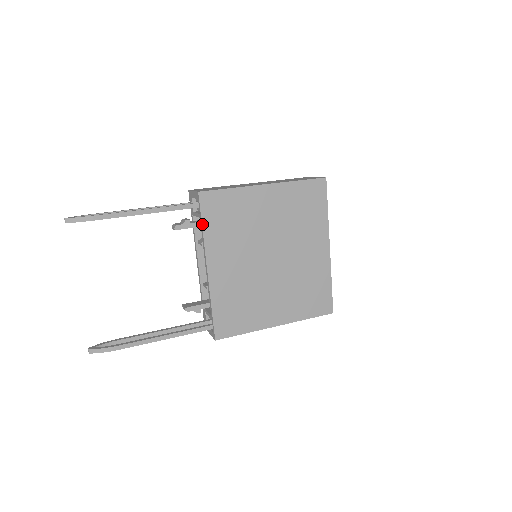
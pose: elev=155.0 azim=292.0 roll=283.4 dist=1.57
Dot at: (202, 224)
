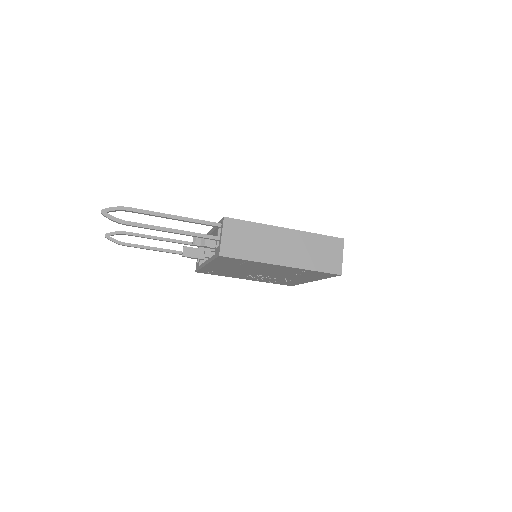
Dot at: occluded
